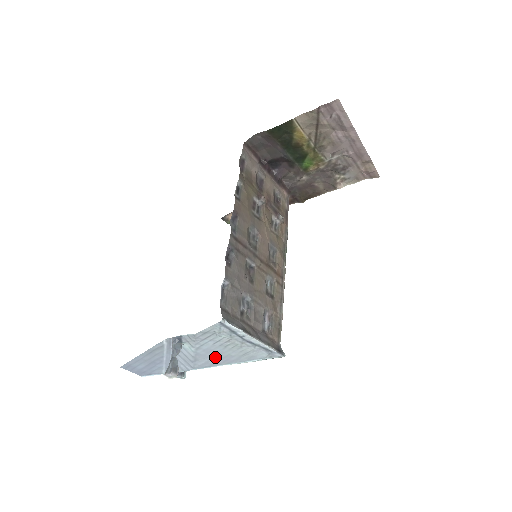
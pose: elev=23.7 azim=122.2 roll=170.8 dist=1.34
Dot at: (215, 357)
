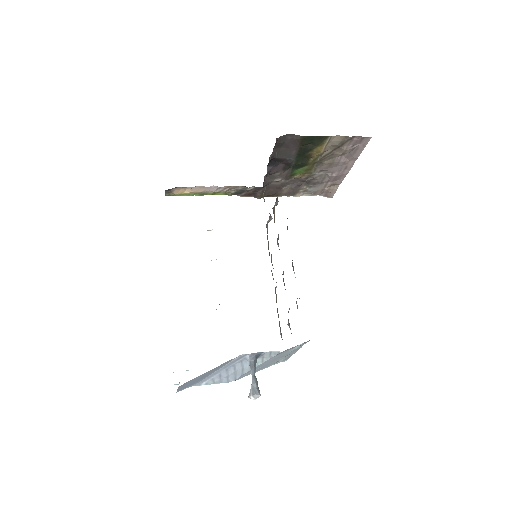
Dot at: (259, 368)
